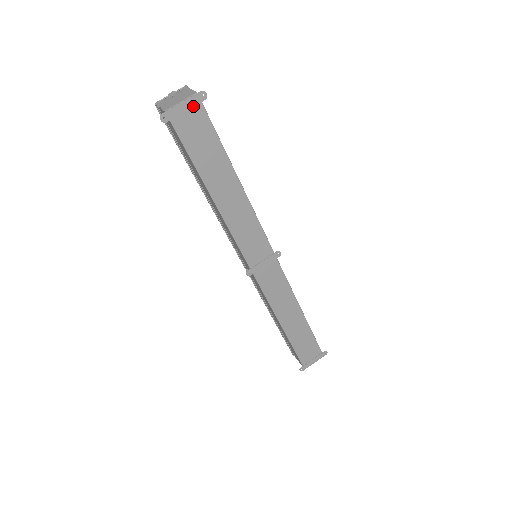
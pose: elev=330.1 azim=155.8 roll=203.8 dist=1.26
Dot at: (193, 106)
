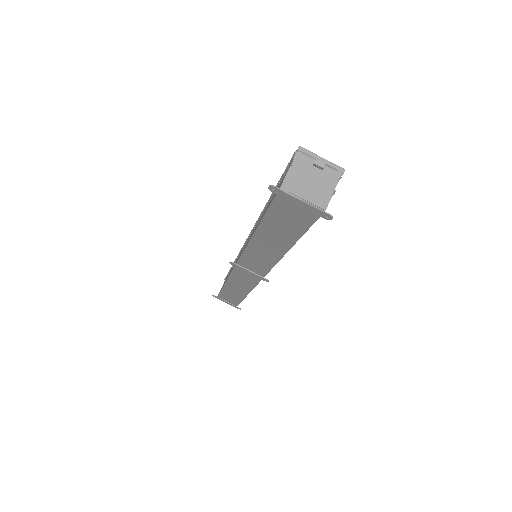
Dot at: (309, 210)
